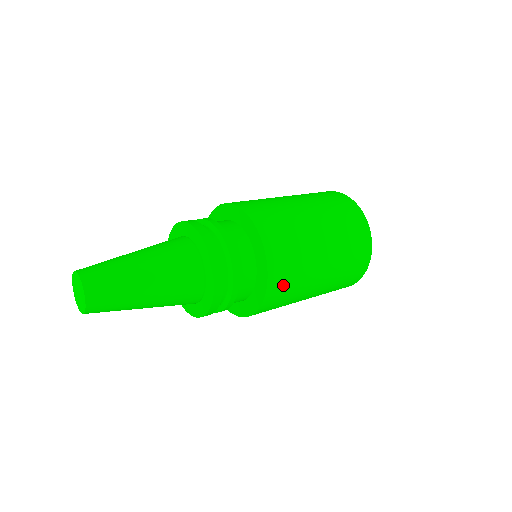
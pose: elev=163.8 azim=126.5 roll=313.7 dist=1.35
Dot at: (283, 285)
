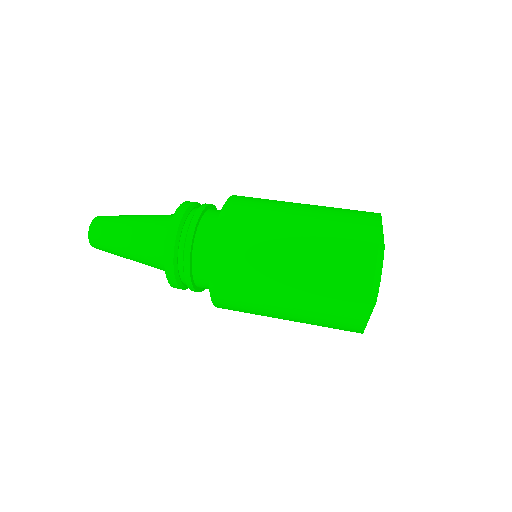
Dot at: (231, 262)
